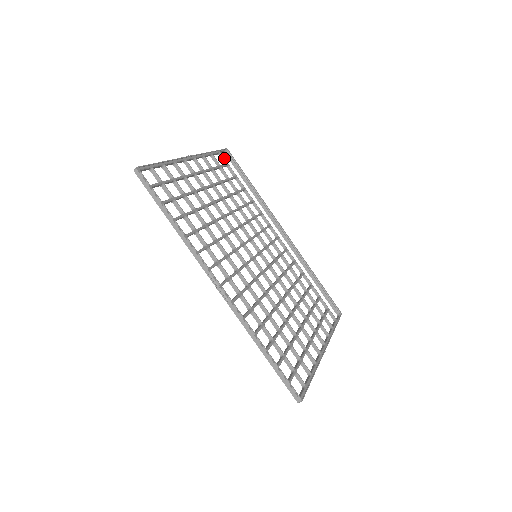
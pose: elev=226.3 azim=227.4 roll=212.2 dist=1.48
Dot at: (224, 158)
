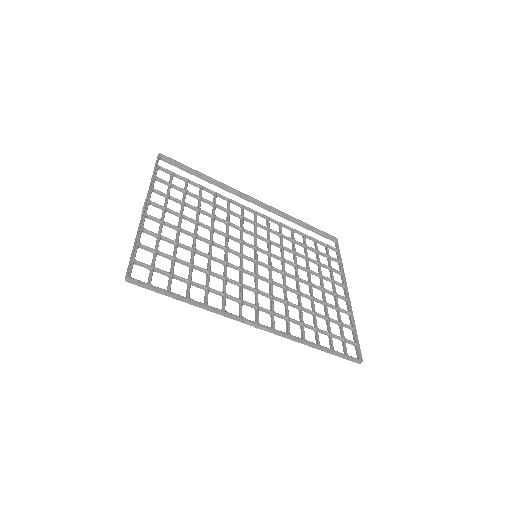
Dot at: (166, 169)
